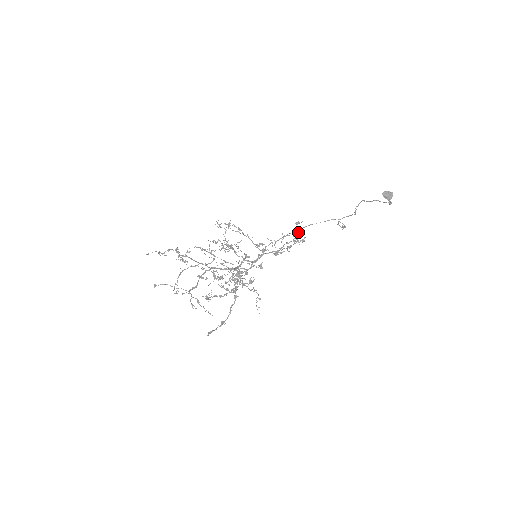
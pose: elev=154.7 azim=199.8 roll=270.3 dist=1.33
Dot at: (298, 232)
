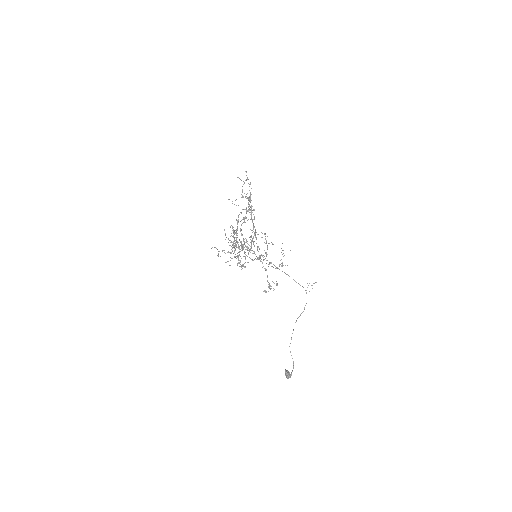
Dot at: occluded
